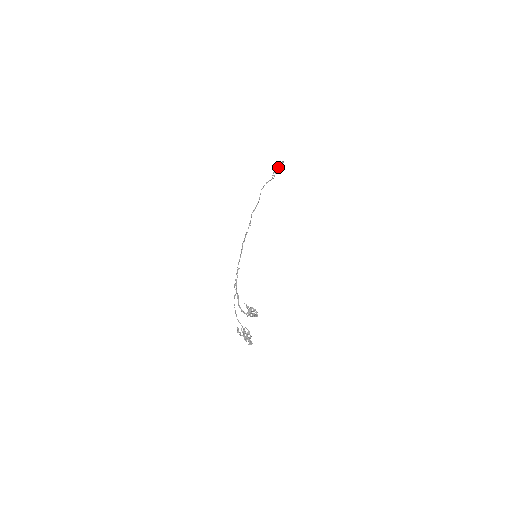
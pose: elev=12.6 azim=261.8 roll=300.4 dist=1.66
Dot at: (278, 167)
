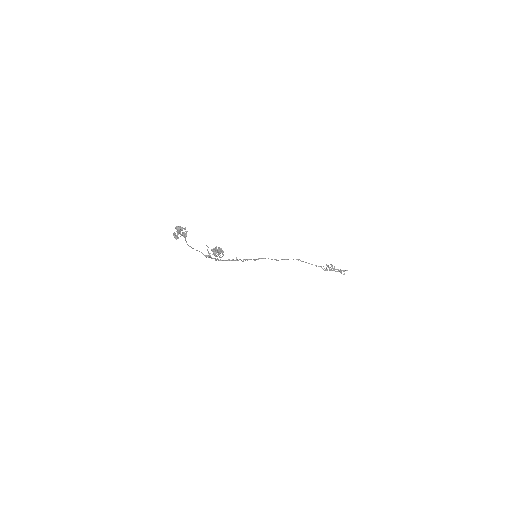
Dot at: (331, 265)
